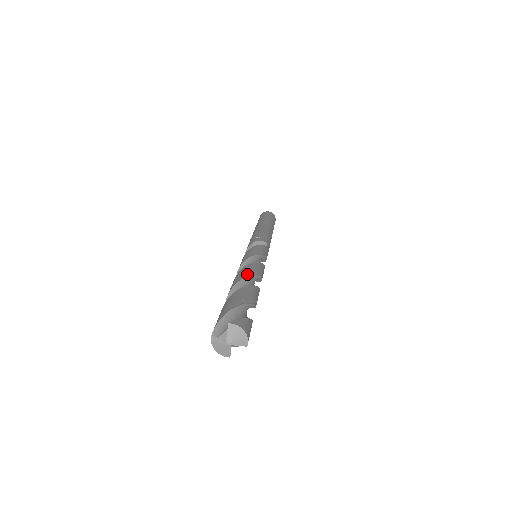
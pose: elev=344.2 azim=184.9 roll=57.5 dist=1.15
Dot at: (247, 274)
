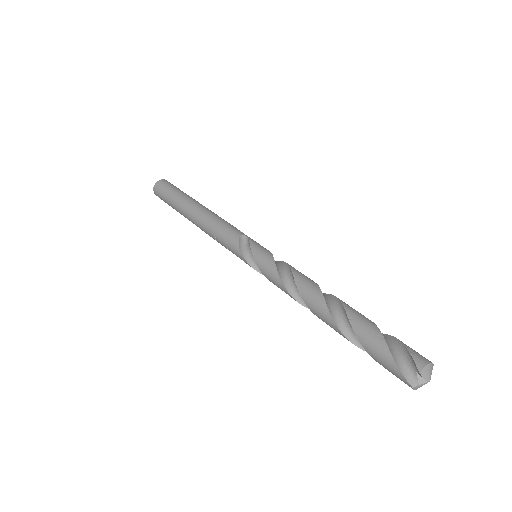
Dot at: (321, 300)
